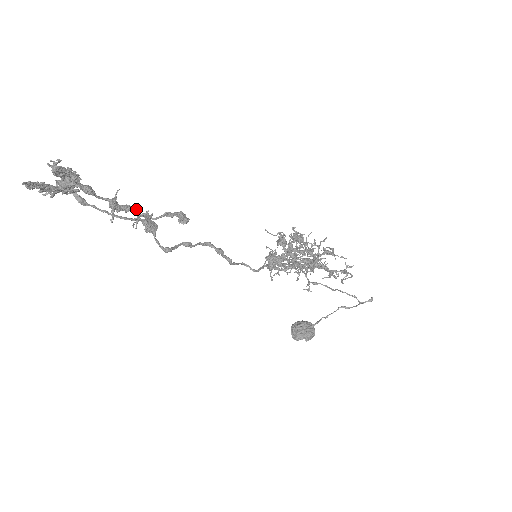
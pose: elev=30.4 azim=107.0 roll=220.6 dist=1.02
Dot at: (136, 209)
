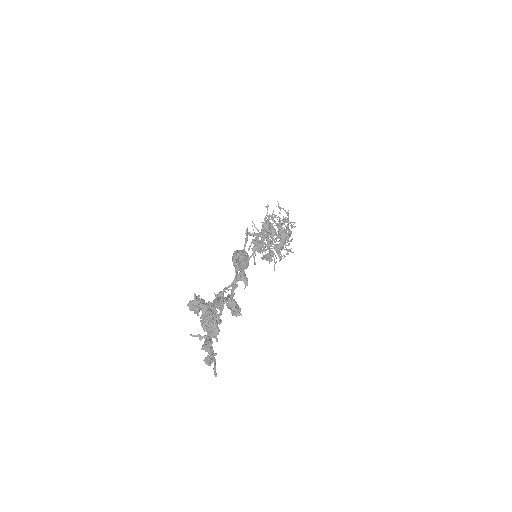
Dot at: occluded
